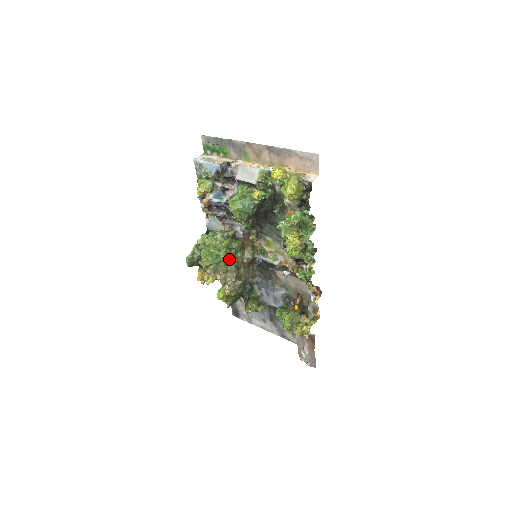
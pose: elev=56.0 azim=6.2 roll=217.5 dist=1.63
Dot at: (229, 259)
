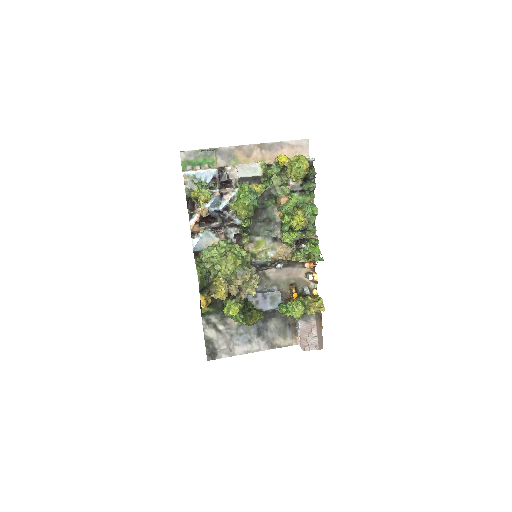
Dot at: occluded
